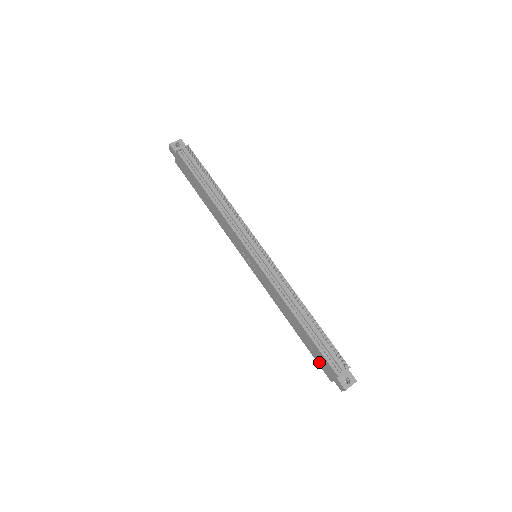
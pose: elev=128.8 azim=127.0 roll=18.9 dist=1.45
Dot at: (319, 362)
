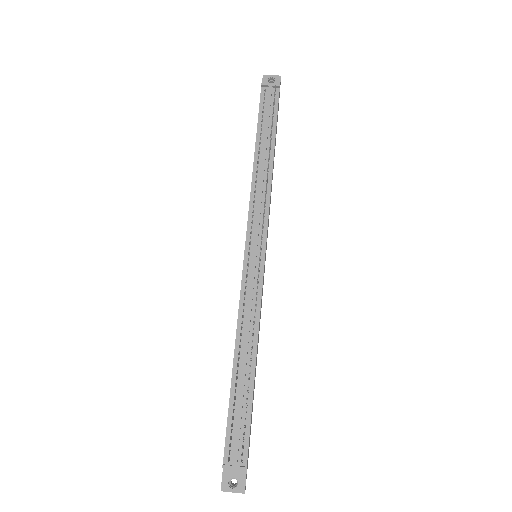
Dot at: occluded
